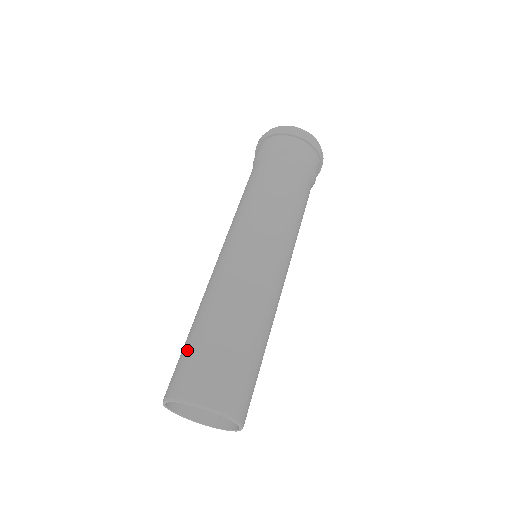
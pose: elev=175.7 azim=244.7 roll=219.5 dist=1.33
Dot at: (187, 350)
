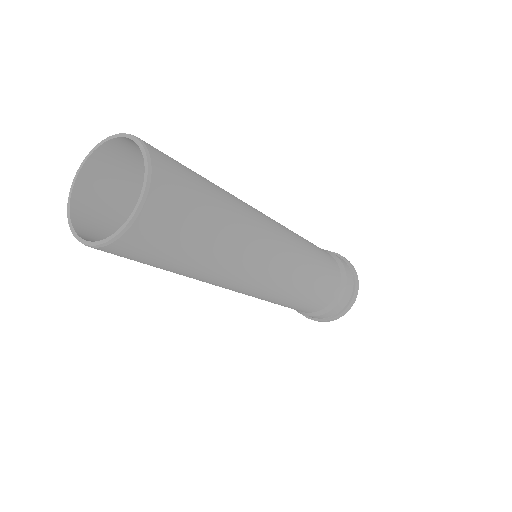
Dot at: occluded
